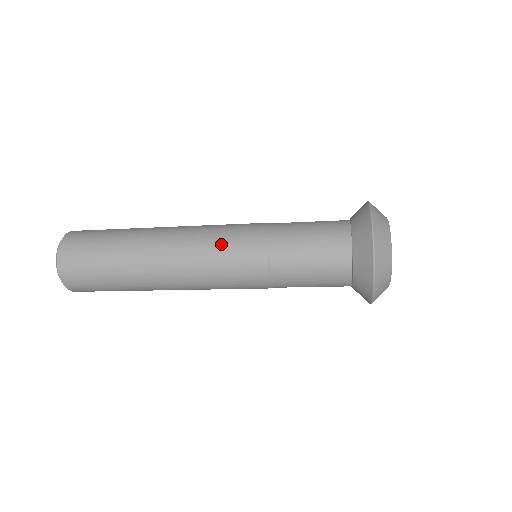
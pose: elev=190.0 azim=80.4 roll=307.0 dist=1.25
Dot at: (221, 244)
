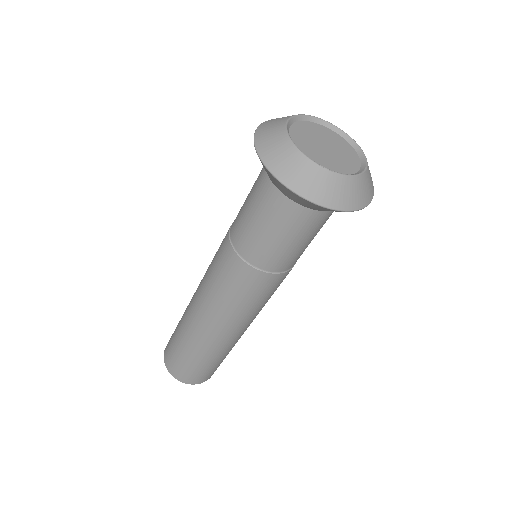
Dot at: occluded
